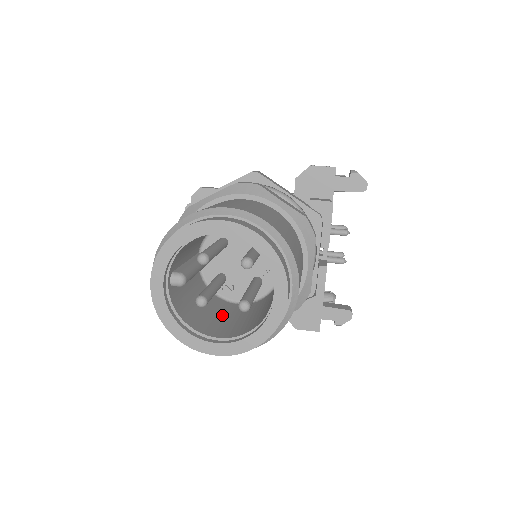
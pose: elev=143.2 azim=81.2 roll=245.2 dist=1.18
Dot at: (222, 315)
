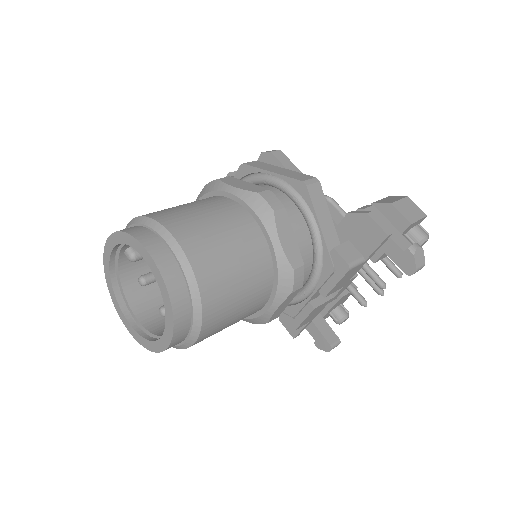
Dot at: occluded
